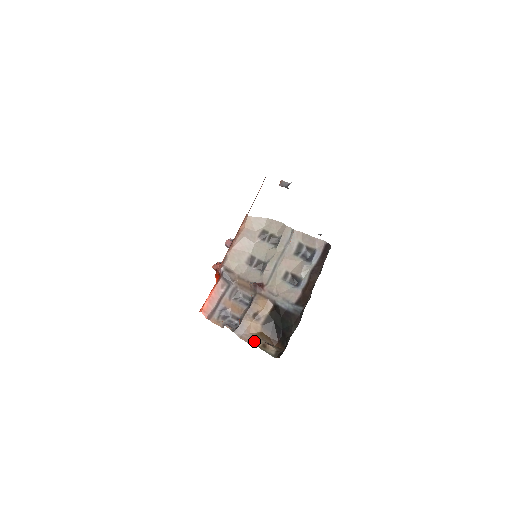
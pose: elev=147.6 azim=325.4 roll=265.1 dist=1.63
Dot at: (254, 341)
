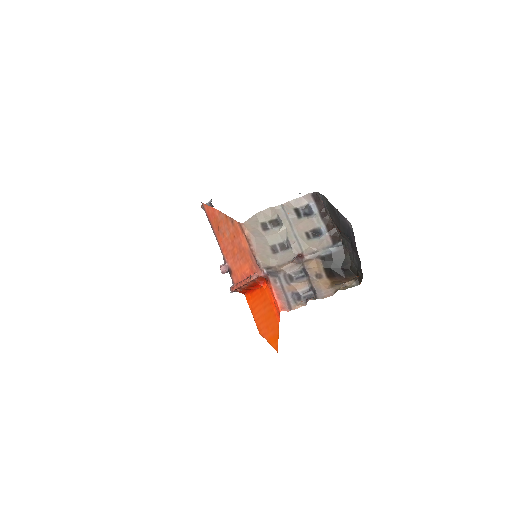
Dot at: (336, 290)
